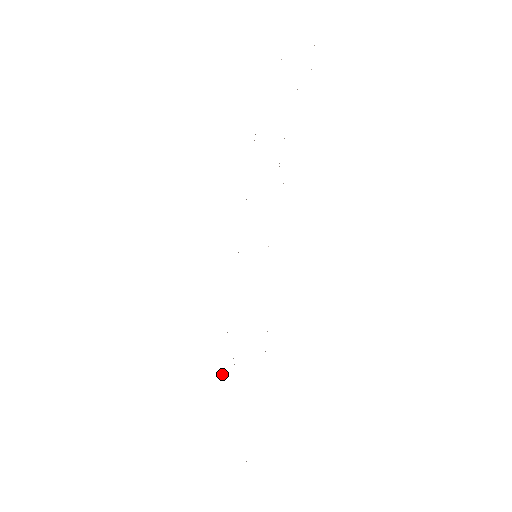
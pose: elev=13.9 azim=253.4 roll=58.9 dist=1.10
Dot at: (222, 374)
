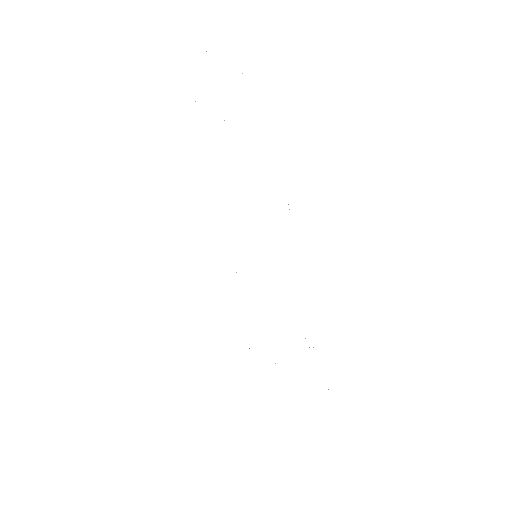
Dot at: occluded
